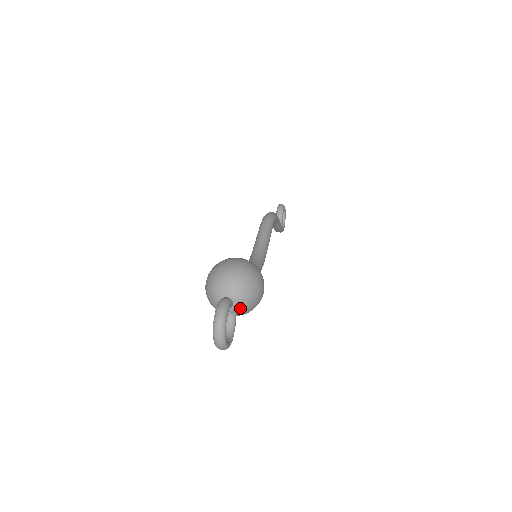
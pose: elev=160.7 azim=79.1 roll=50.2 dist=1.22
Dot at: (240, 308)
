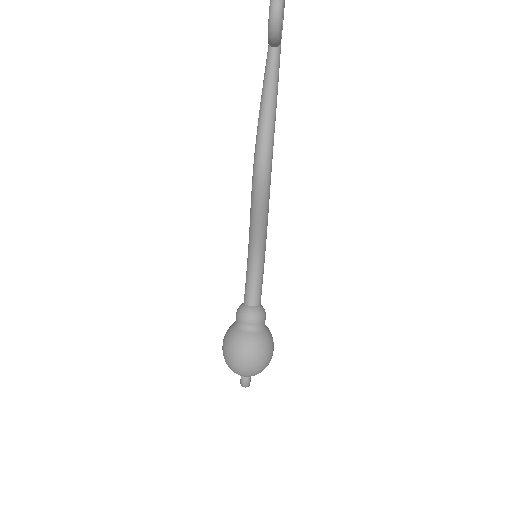
Dot at: occluded
